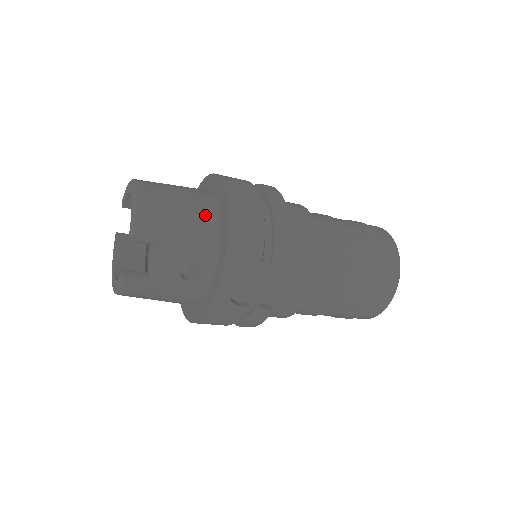
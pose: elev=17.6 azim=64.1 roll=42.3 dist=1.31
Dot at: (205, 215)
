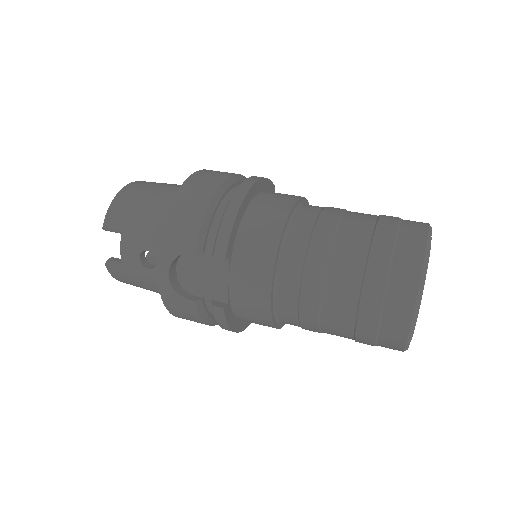
Dot at: (166, 206)
